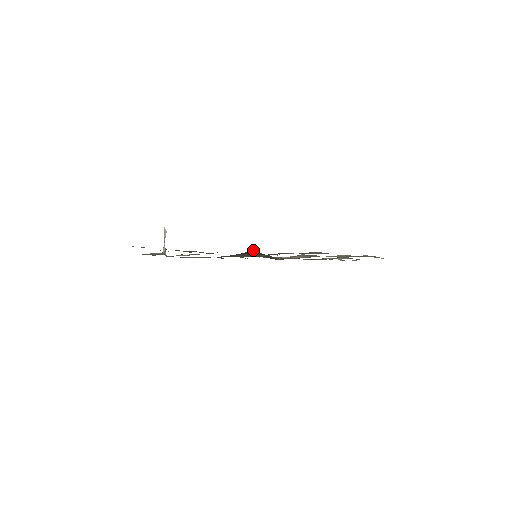
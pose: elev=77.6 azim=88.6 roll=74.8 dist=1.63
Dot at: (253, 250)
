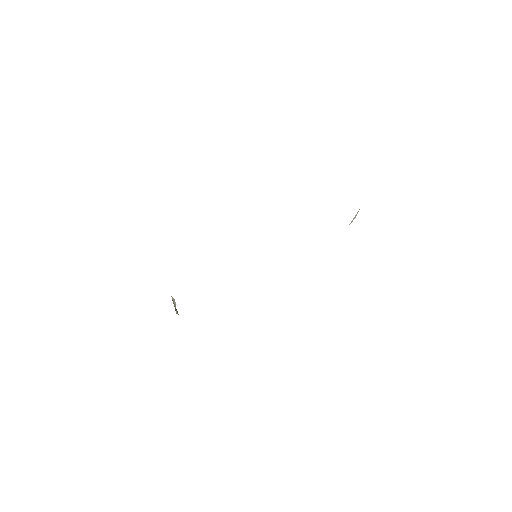
Dot at: occluded
